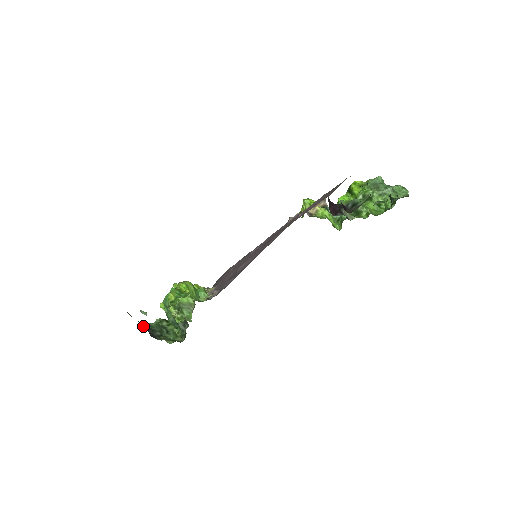
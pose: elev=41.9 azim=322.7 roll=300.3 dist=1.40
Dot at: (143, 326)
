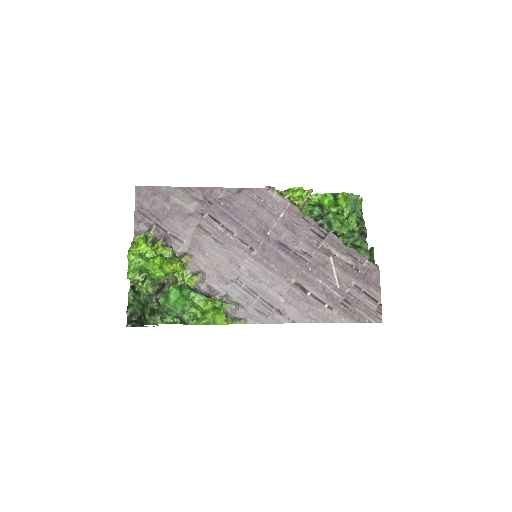
Dot at: (127, 315)
